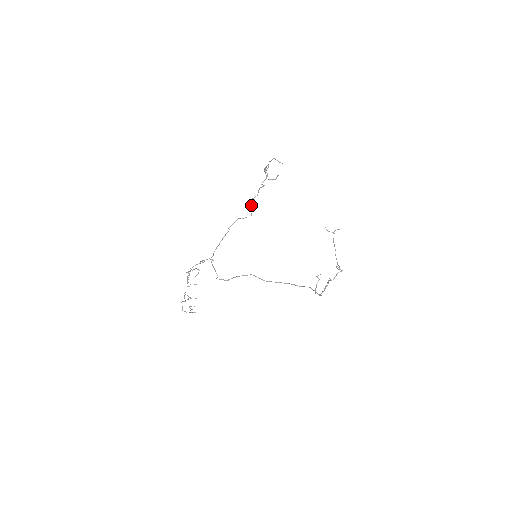
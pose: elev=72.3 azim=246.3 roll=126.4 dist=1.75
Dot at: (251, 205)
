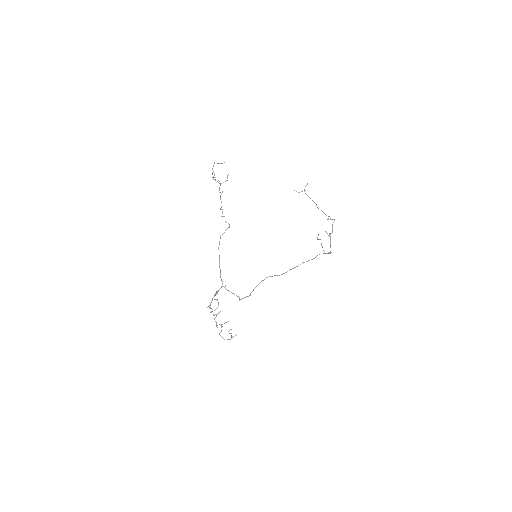
Dot at: (223, 216)
